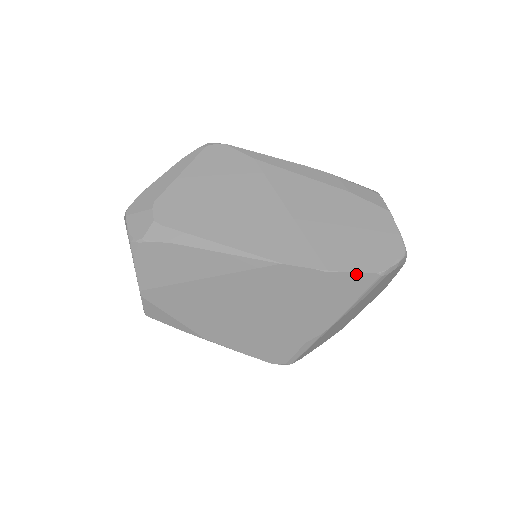
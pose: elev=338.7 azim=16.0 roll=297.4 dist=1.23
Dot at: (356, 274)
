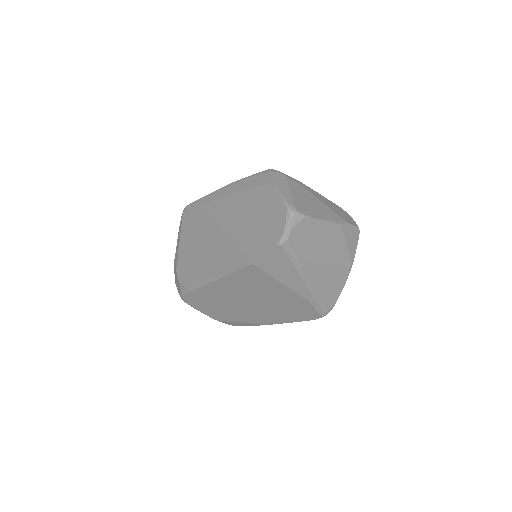
Dot at: (267, 254)
